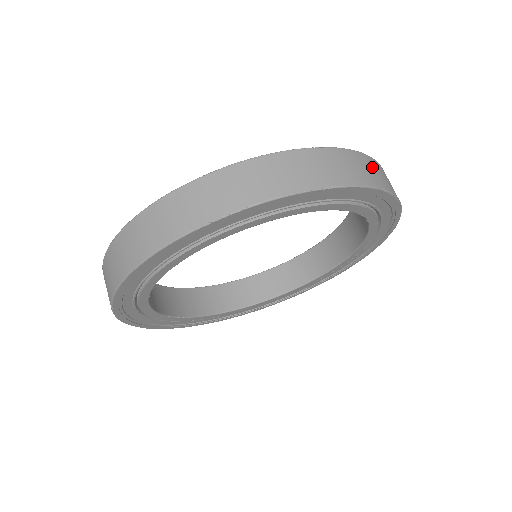
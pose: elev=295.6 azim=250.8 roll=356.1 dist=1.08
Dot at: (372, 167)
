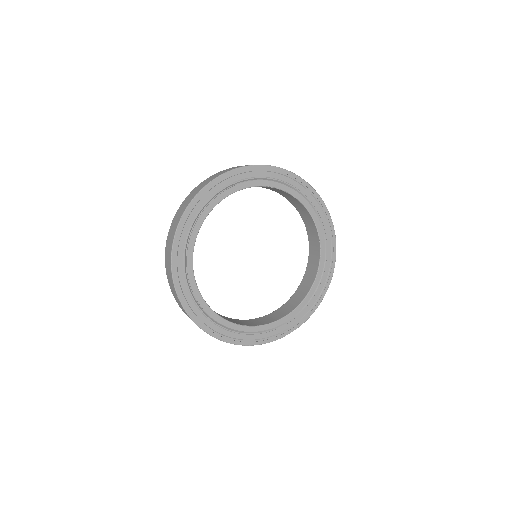
Dot at: occluded
